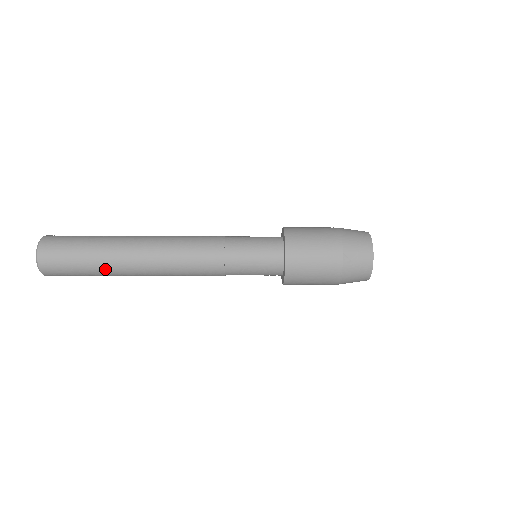
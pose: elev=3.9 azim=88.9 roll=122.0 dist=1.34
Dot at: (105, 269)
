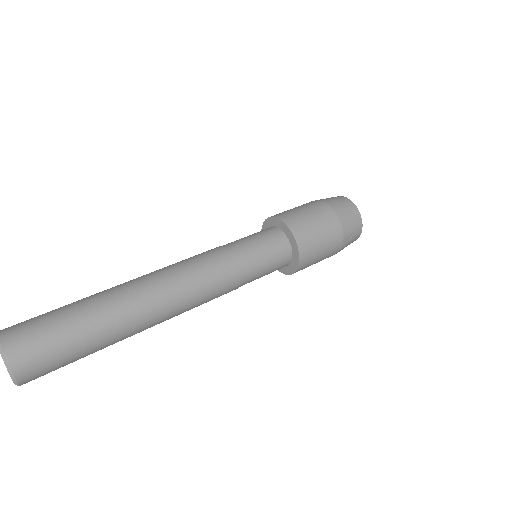
Dot at: occluded
